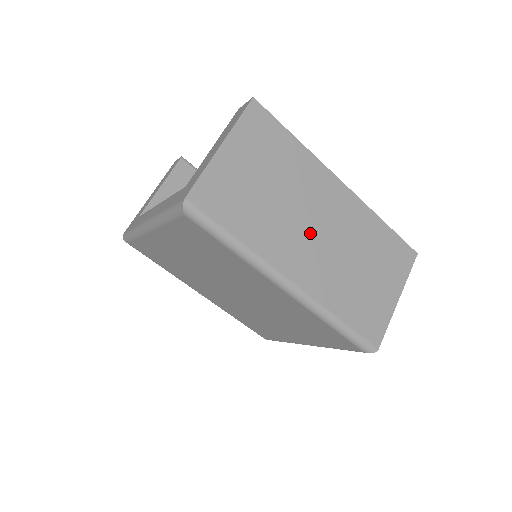
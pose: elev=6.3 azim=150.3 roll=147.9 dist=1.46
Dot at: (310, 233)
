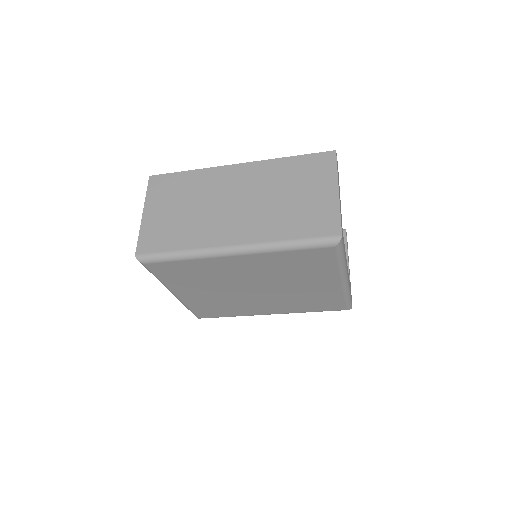
Dot at: (229, 209)
